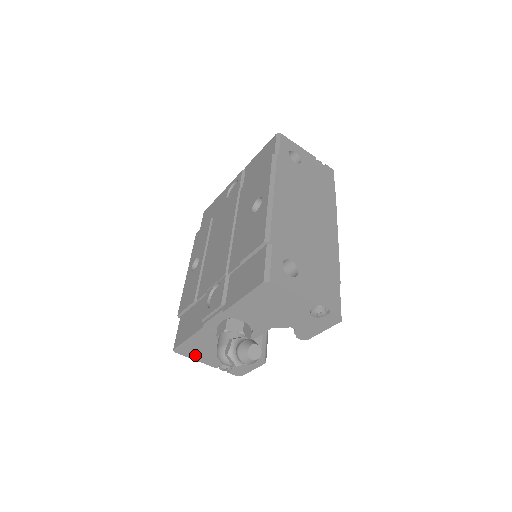
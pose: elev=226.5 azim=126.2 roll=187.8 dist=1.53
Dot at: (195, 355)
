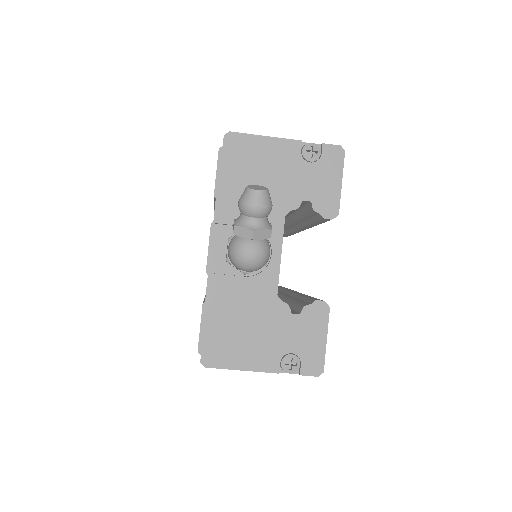
Dot at: (234, 356)
